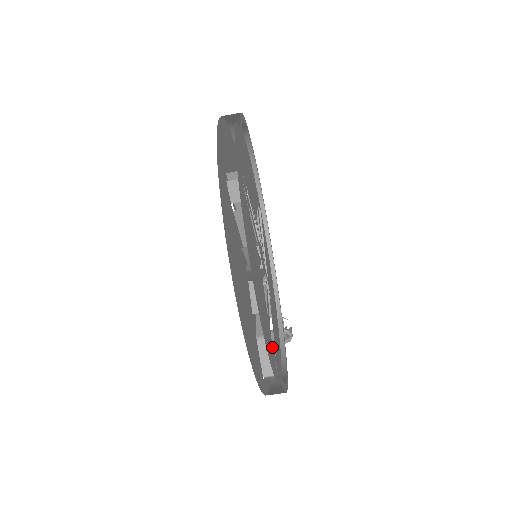
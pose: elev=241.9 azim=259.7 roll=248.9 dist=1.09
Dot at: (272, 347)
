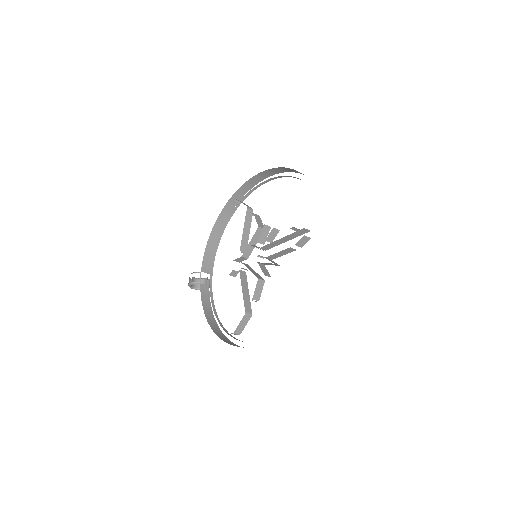
Dot at: occluded
